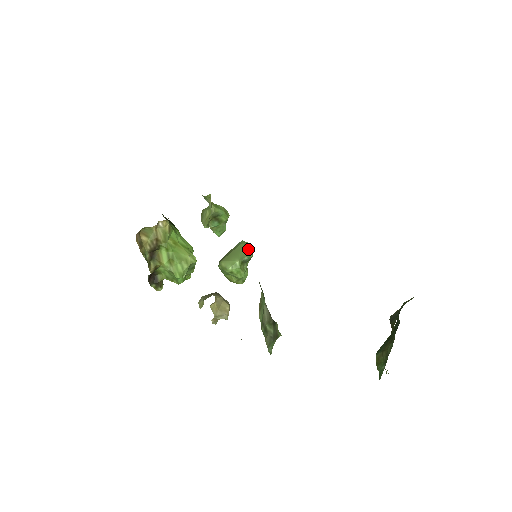
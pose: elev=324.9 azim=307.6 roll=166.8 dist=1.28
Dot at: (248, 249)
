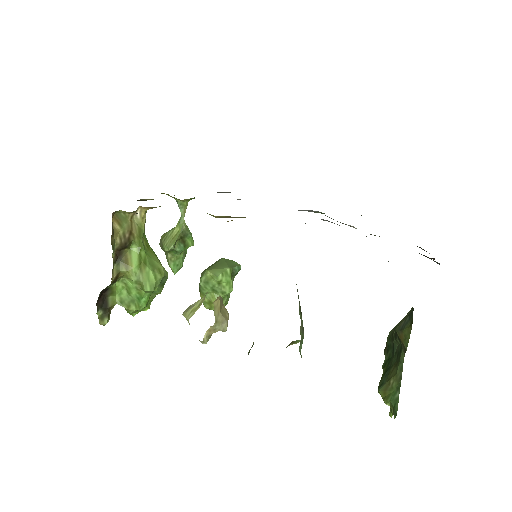
Dot at: (234, 262)
